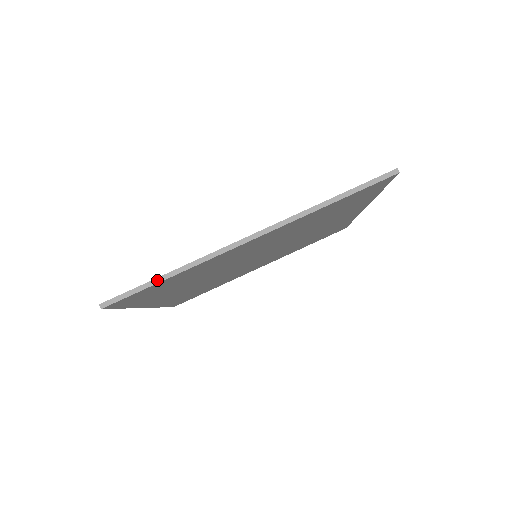
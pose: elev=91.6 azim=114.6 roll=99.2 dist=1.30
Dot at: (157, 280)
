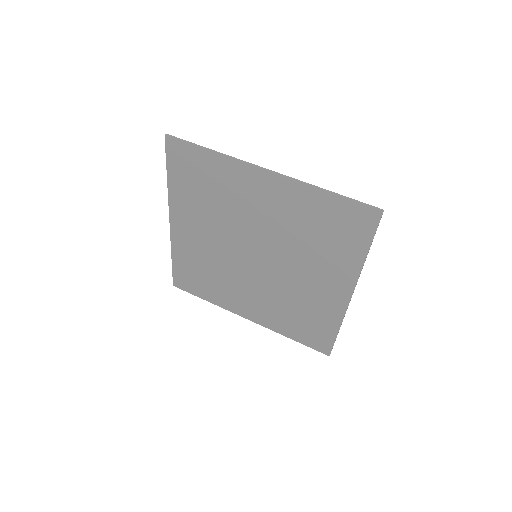
Dot at: (203, 147)
